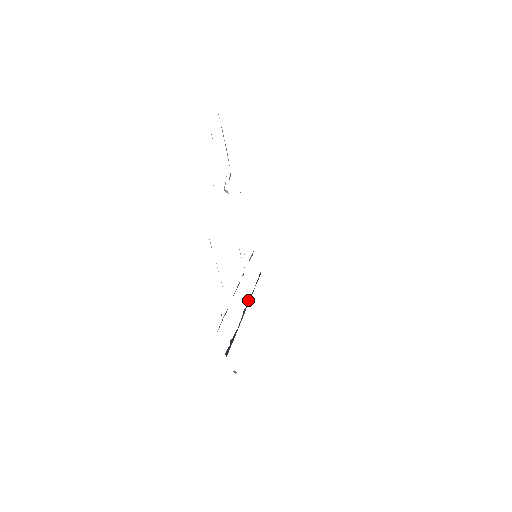
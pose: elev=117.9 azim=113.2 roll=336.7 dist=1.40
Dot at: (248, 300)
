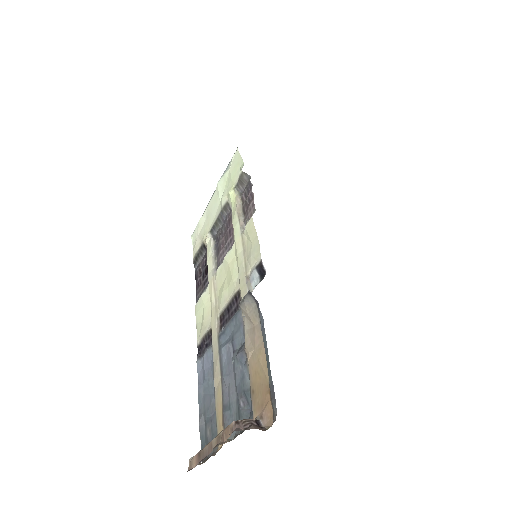
Dot at: occluded
